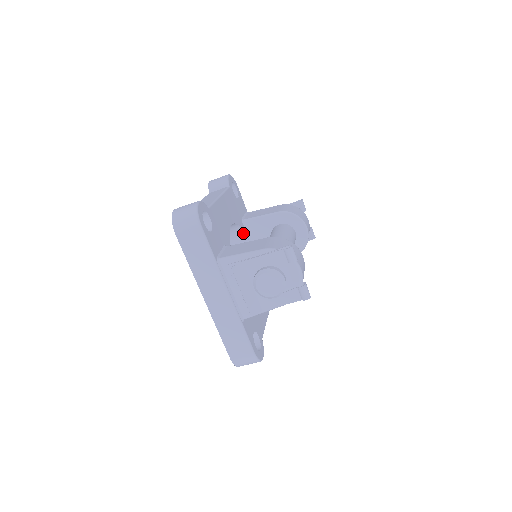
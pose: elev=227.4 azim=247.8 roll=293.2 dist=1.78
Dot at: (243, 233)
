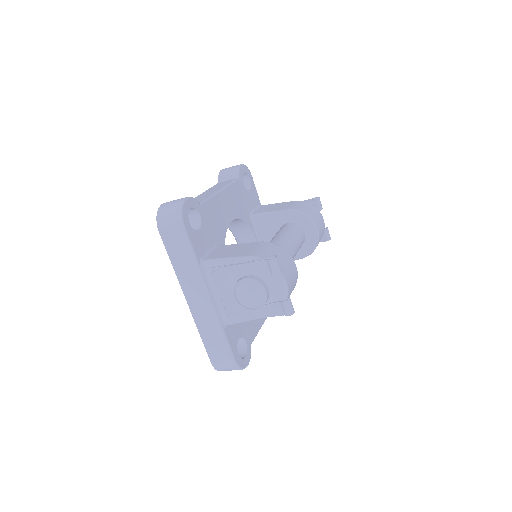
Dot at: (249, 229)
